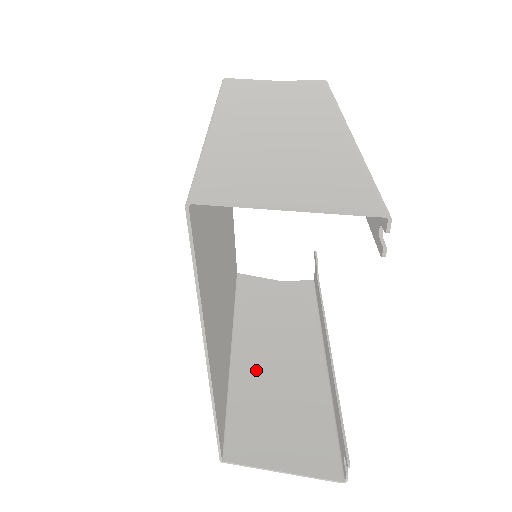
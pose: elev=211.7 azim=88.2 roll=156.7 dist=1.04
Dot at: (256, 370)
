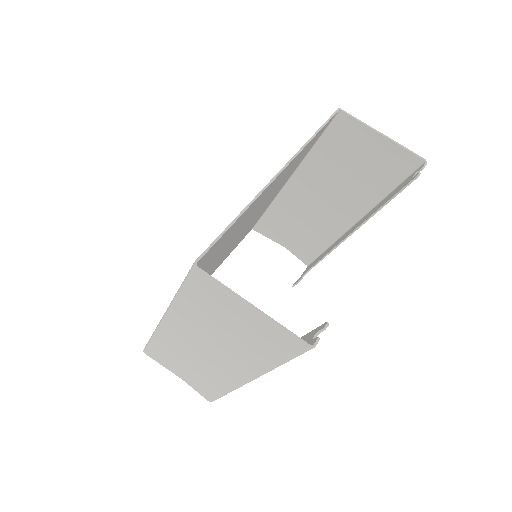
Dot at: (193, 327)
